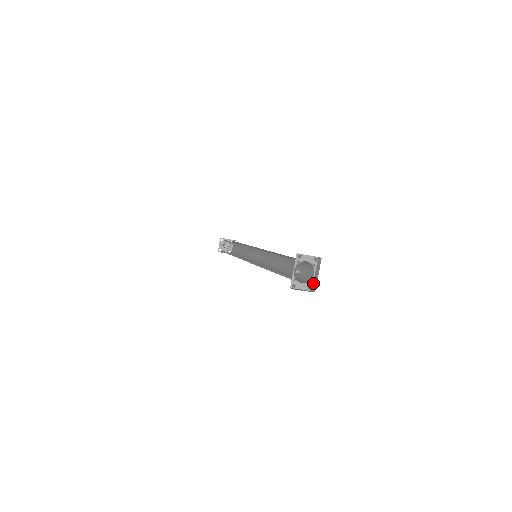
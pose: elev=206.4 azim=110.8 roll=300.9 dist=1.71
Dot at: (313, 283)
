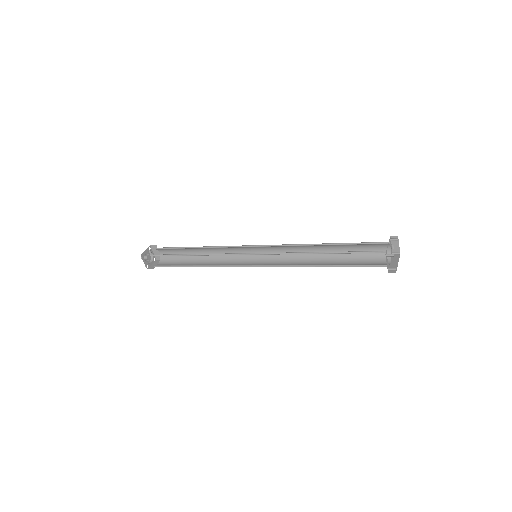
Dot at: occluded
